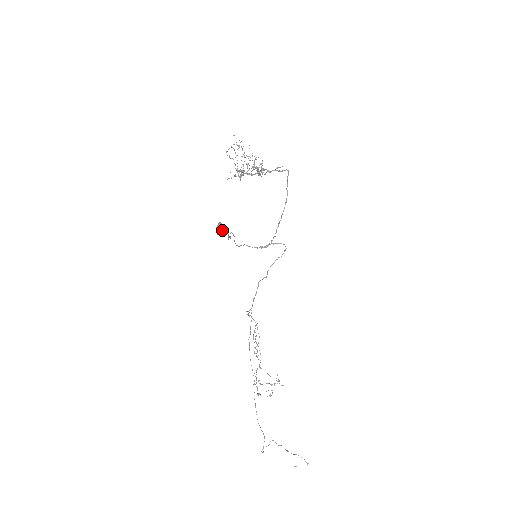
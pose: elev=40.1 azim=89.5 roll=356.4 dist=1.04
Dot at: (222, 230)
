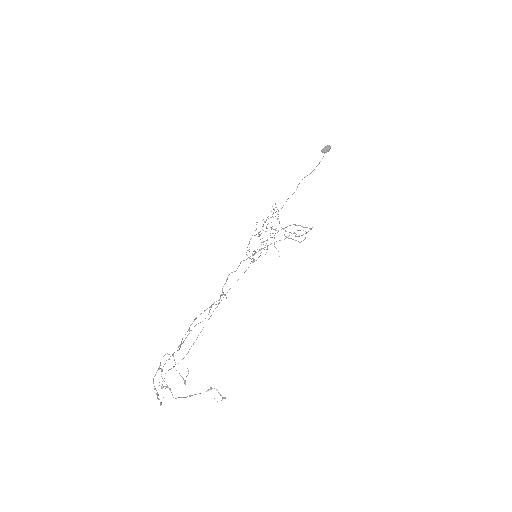
Dot at: (329, 148)
